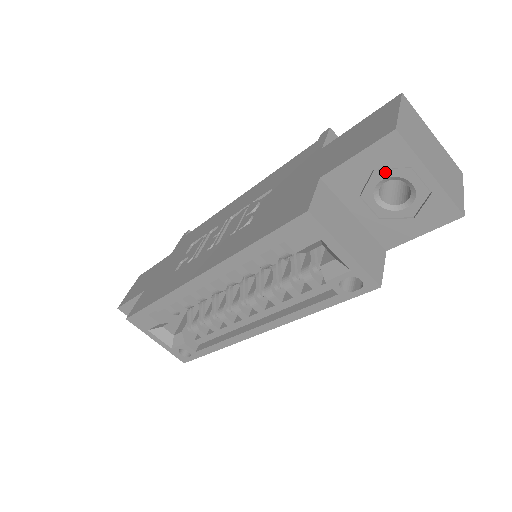
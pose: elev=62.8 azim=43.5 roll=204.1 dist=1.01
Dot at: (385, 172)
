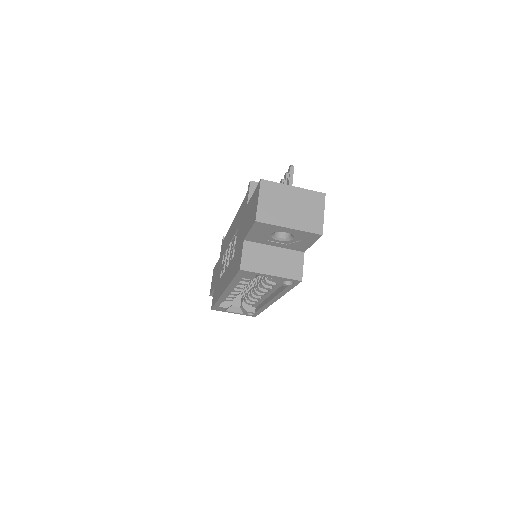
Dot at: (269, 232)
